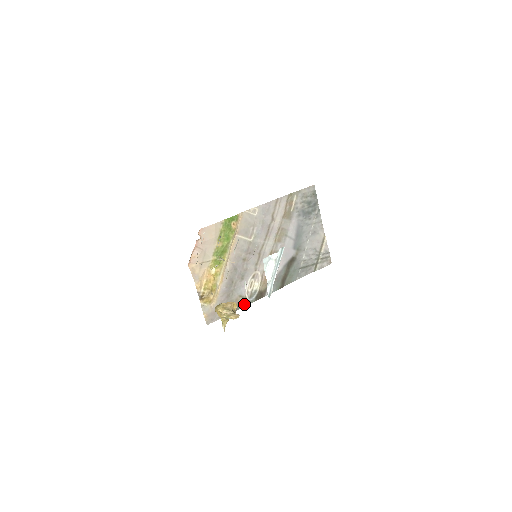
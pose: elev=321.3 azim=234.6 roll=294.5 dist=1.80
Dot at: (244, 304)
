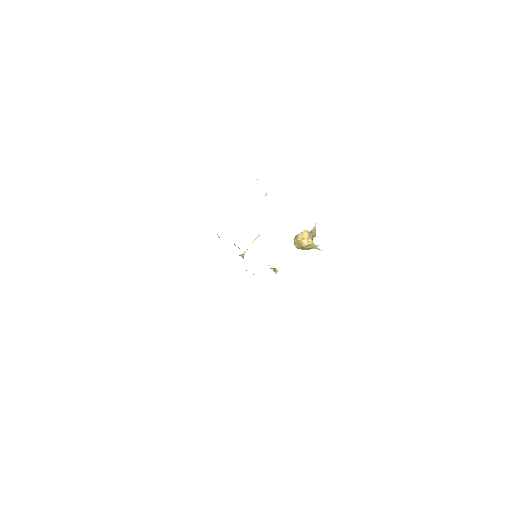
Dot at: occluded
